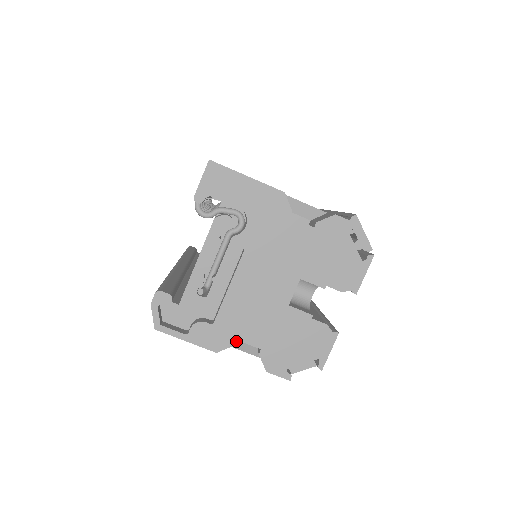
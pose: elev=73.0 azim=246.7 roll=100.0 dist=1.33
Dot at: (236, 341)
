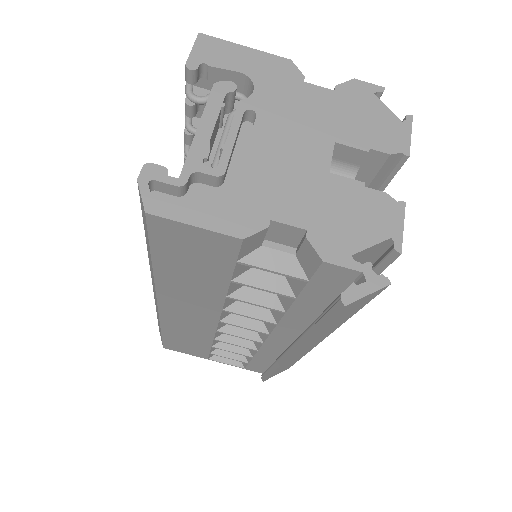
Dot at: (269, 221)
